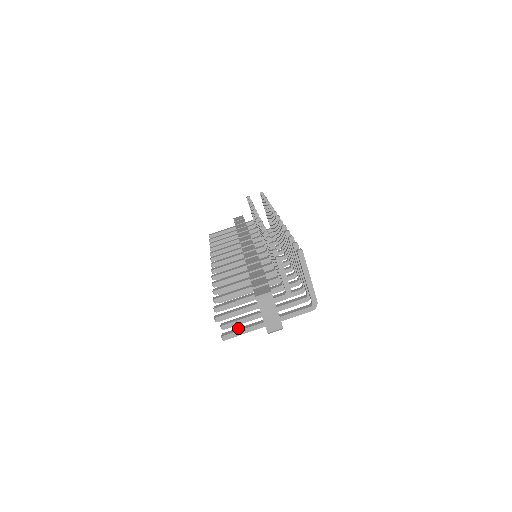
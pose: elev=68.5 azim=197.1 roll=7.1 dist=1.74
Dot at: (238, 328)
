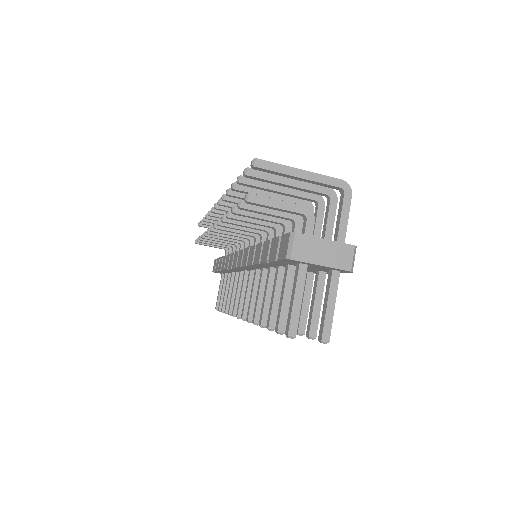
Dot at: (322, 312)
